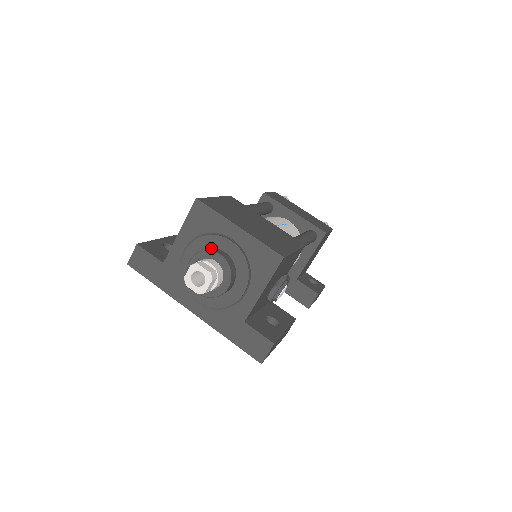
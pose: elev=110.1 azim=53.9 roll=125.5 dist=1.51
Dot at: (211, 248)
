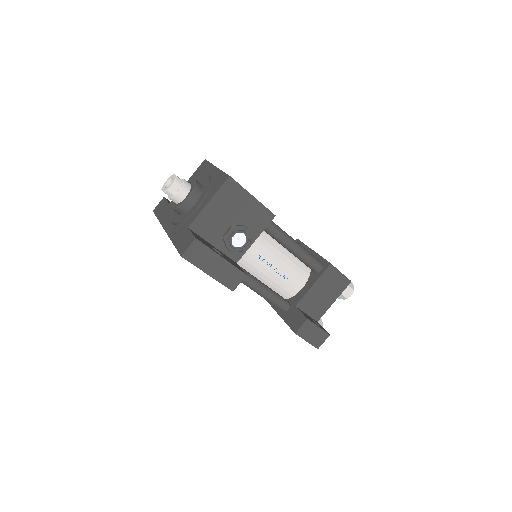
Dot at: occluded
